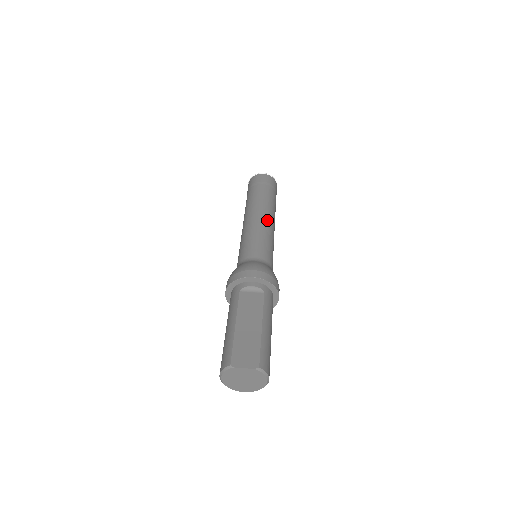
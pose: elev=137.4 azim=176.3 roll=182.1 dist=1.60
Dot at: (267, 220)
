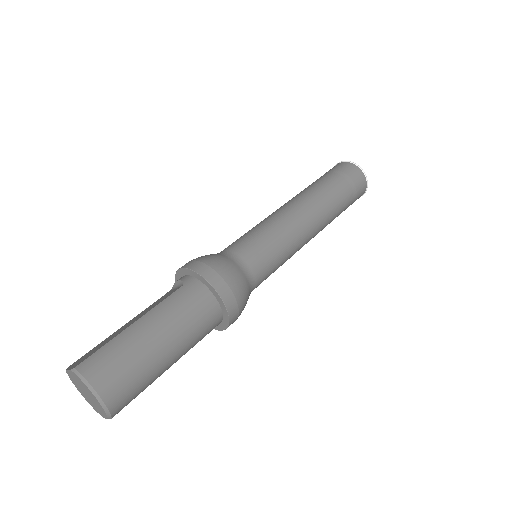
Dot at: (286, 208)
